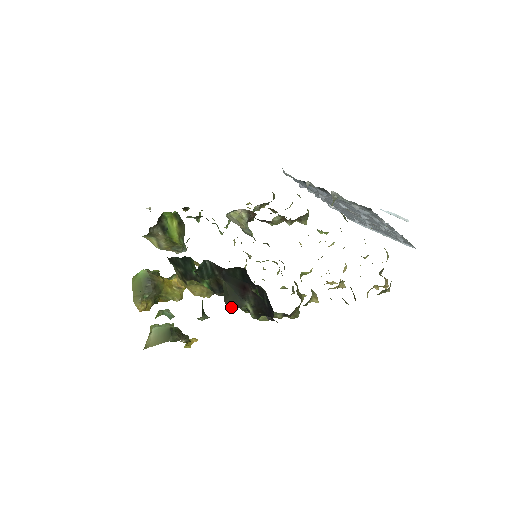
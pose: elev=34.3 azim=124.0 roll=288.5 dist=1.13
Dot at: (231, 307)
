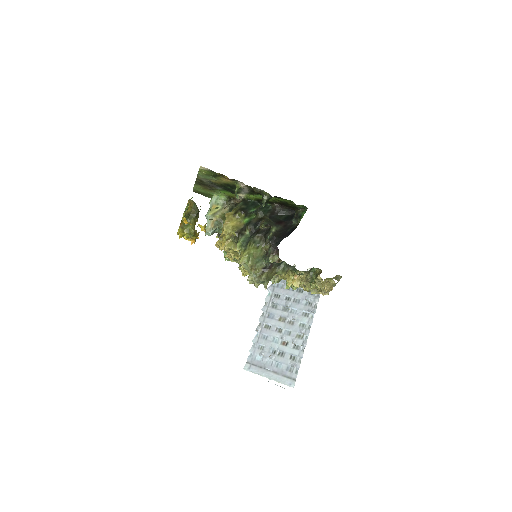
Dot at: (266, 222)
